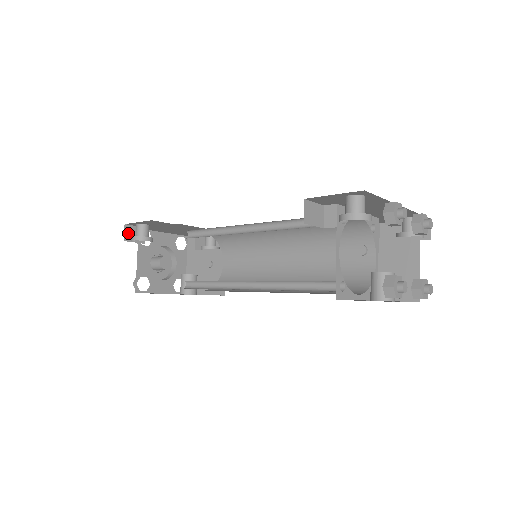
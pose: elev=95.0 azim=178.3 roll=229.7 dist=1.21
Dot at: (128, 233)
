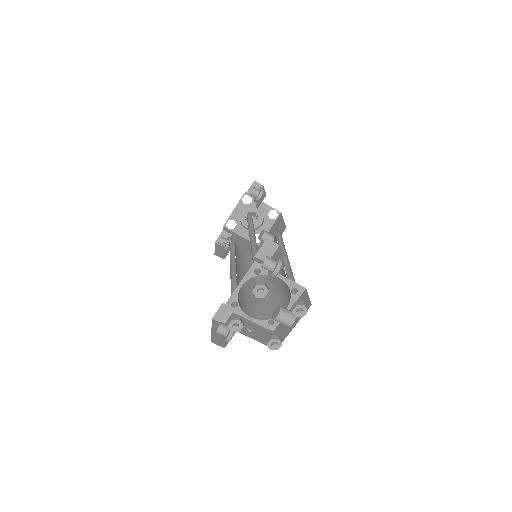
Dot at: occluded
